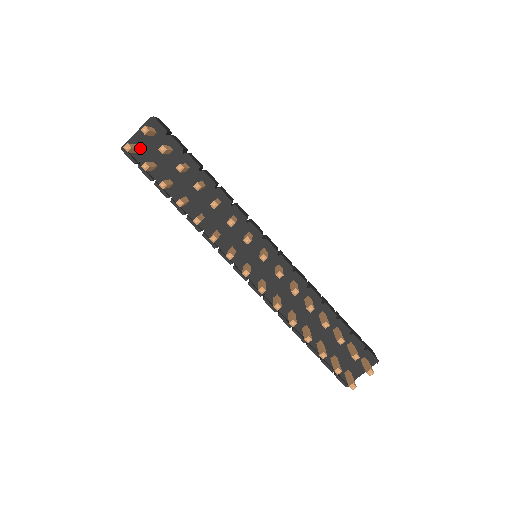
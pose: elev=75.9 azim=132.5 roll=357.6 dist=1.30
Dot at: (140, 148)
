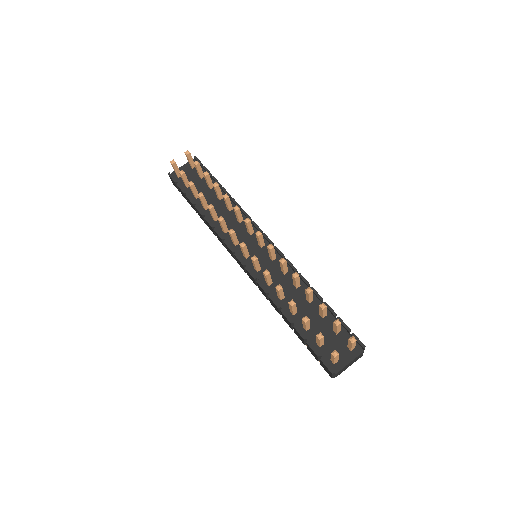
Dot at: occluded
